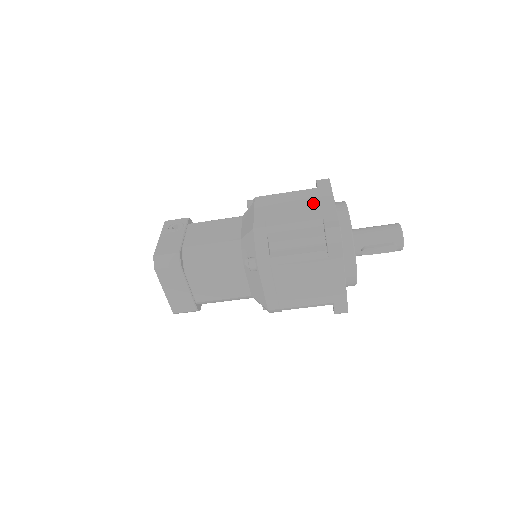
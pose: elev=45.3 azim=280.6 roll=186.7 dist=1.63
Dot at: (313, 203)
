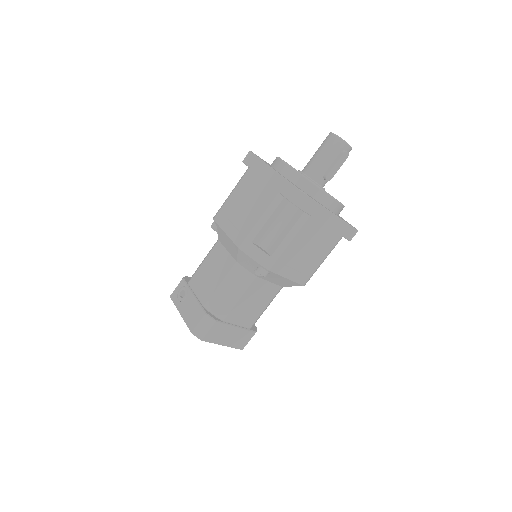
Dot at: (259, 185)
